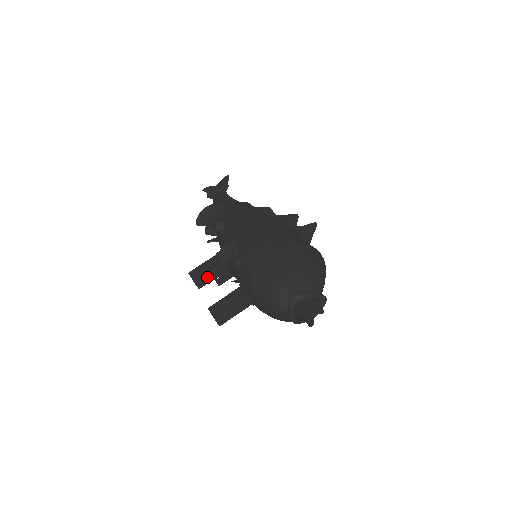
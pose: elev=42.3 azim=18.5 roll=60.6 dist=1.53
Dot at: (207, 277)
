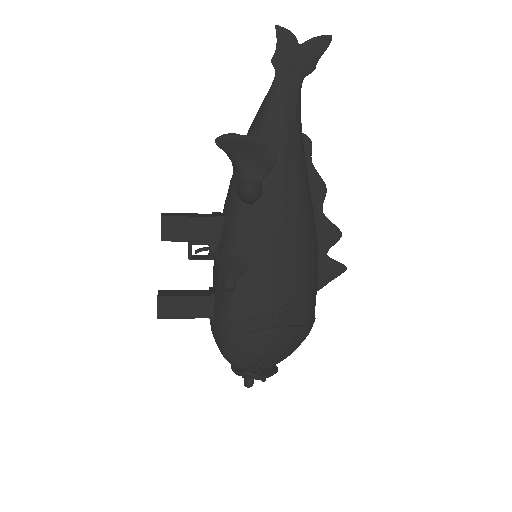
Dot at: (182, 240)
